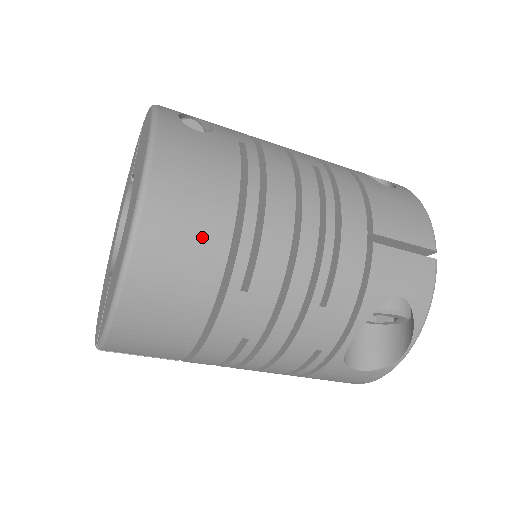
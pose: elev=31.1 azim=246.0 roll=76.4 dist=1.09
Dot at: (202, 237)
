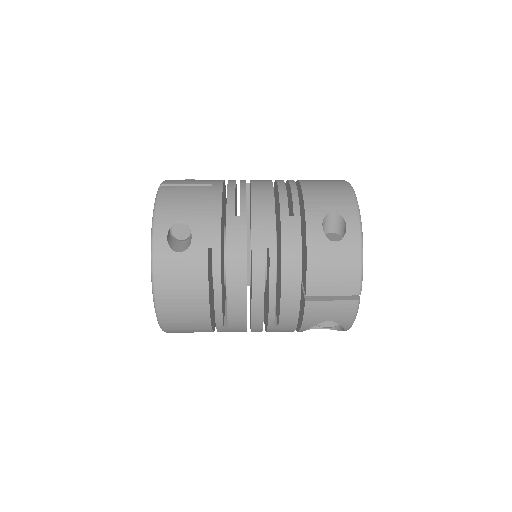
Dot at: (193, 317)
